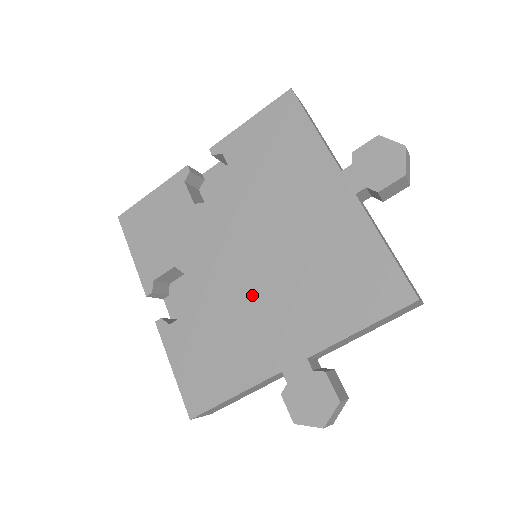
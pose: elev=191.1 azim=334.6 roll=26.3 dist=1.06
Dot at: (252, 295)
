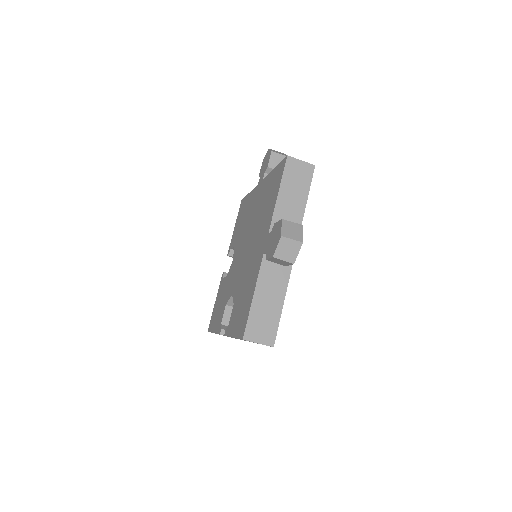
Dot at: (248, 258)
